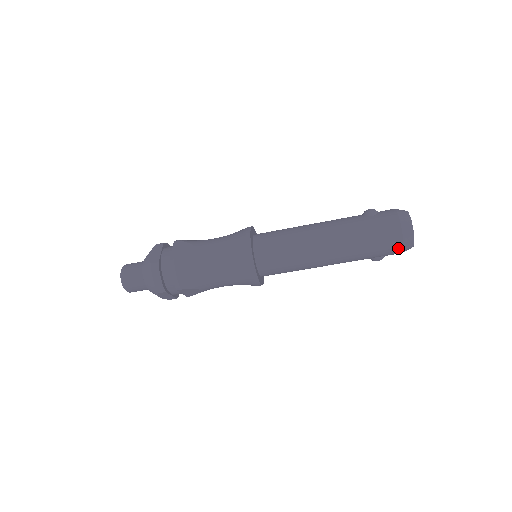
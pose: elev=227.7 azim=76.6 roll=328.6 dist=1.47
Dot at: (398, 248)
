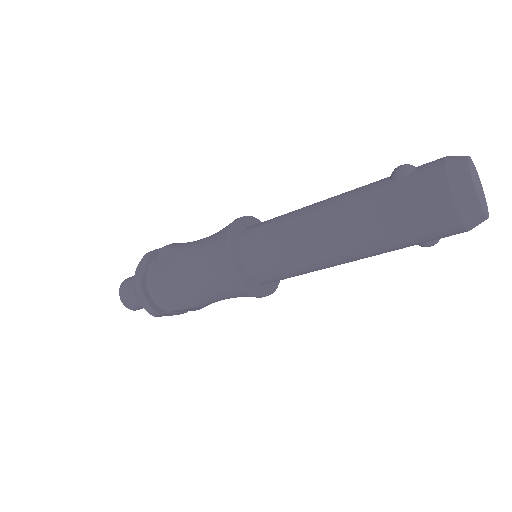
Dot at: (454, 228)
